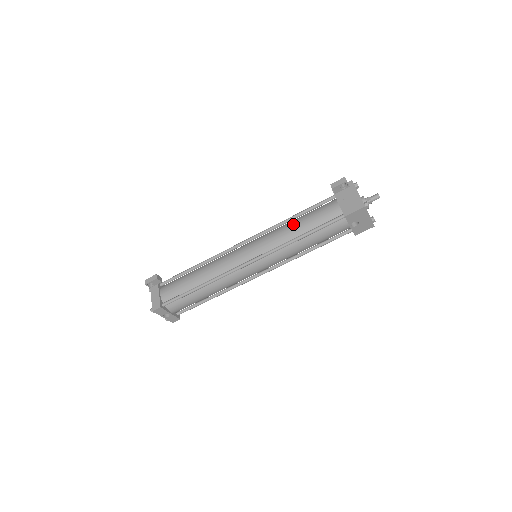
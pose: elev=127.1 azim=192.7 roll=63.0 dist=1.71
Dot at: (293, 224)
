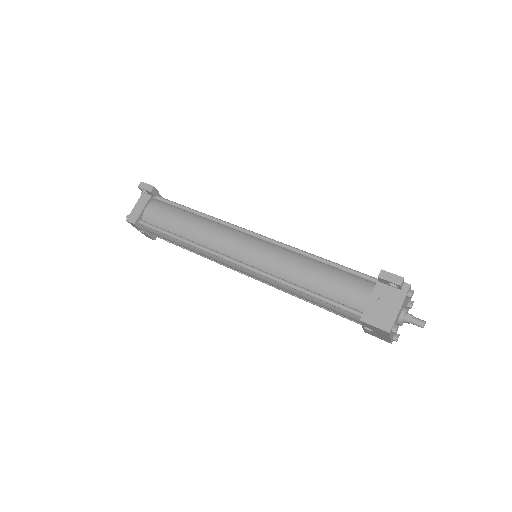
Dot at: (310, 268)
